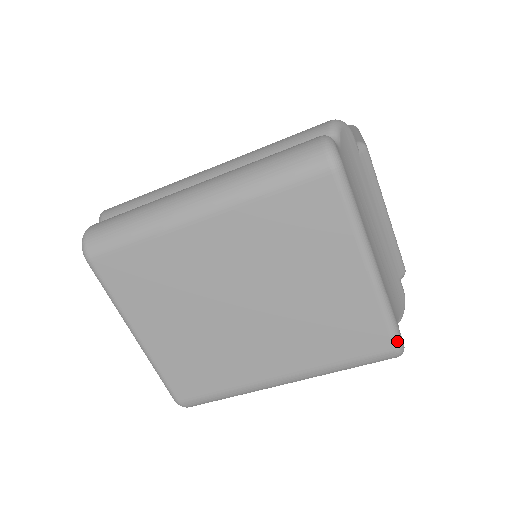
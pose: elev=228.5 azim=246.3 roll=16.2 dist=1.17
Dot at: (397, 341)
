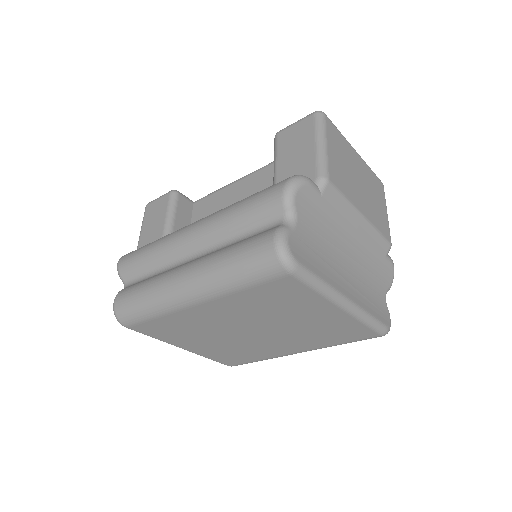
Dot at: (381, 332)
